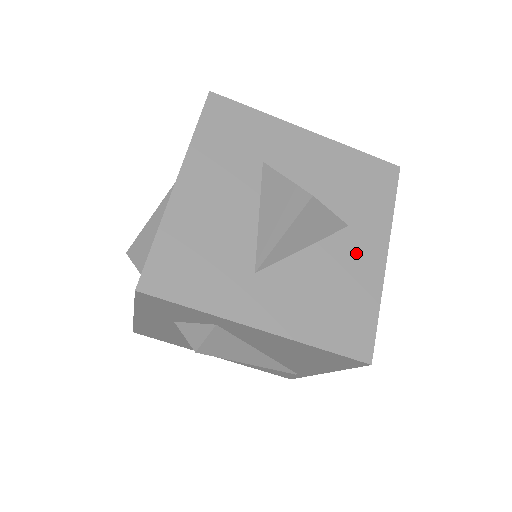
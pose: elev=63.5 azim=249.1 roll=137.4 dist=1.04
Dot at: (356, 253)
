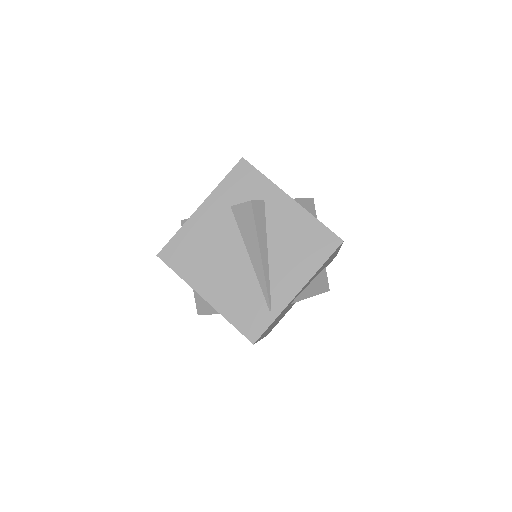
Dot at: occluded
